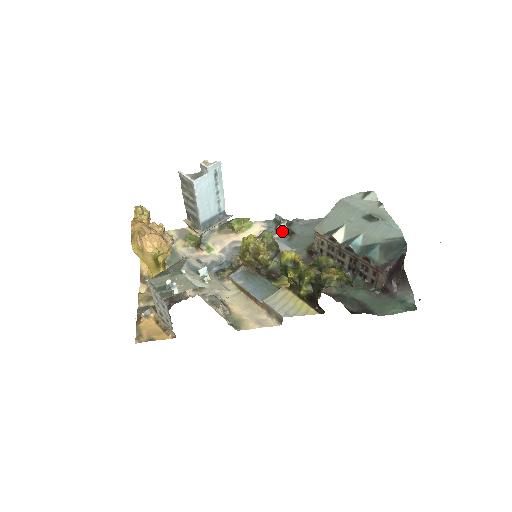
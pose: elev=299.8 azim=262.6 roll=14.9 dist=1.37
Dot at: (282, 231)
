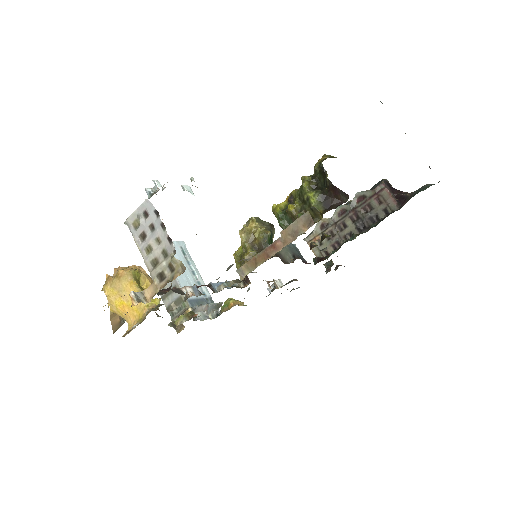
Dot at: (282, 286)
